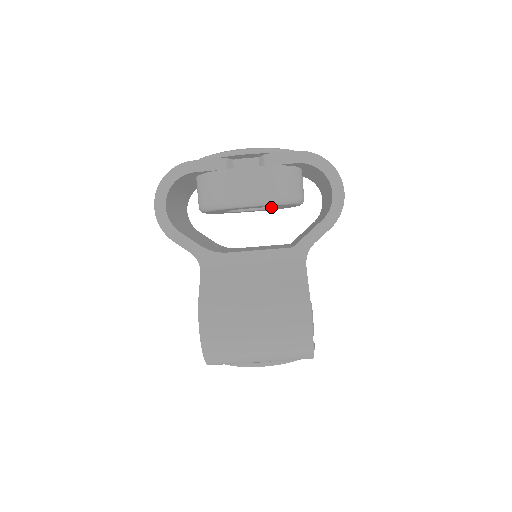
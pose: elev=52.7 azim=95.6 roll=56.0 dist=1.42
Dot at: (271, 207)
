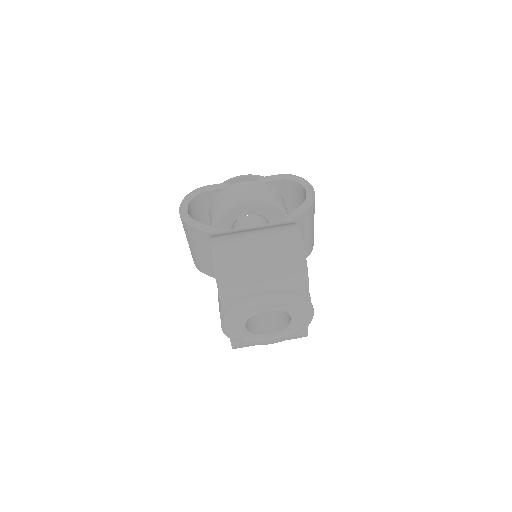
Dot at: occluded
